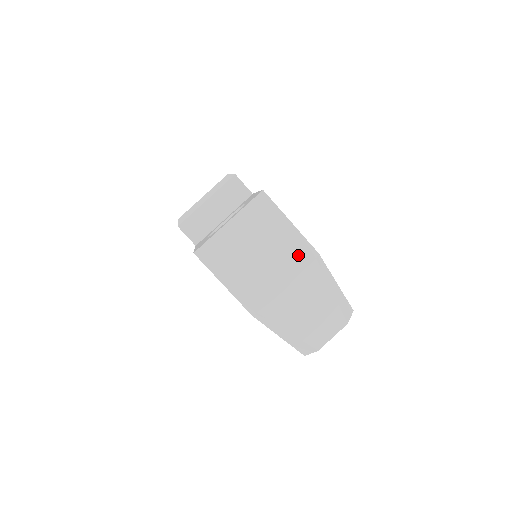
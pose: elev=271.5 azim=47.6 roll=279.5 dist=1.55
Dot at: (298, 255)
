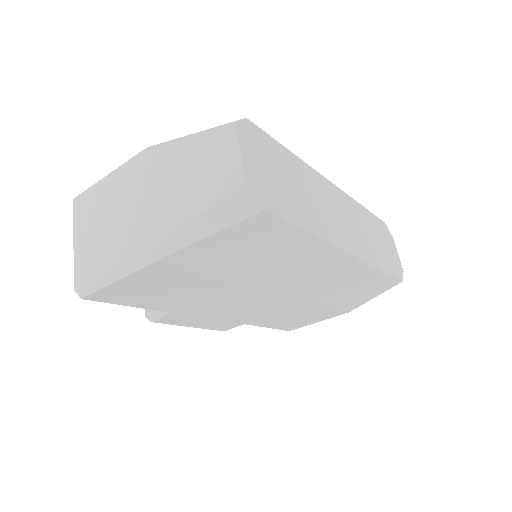
Dot at: (130, 173)
